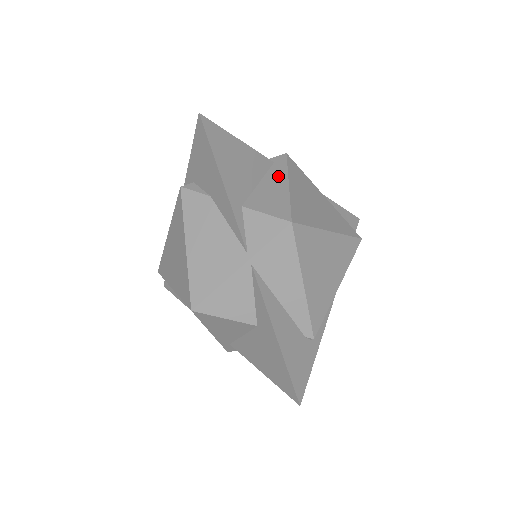
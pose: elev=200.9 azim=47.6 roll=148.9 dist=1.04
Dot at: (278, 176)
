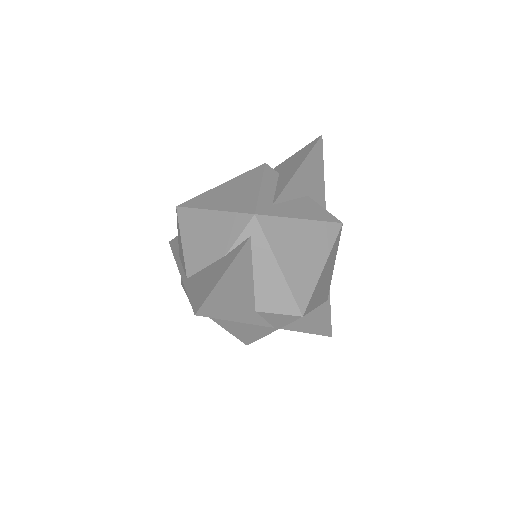
Dot at: (265, 259)
